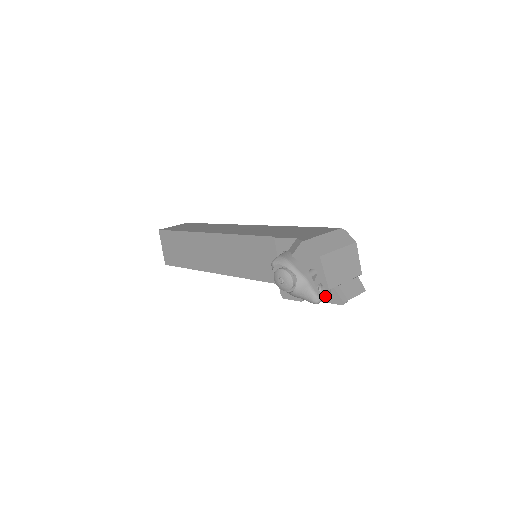
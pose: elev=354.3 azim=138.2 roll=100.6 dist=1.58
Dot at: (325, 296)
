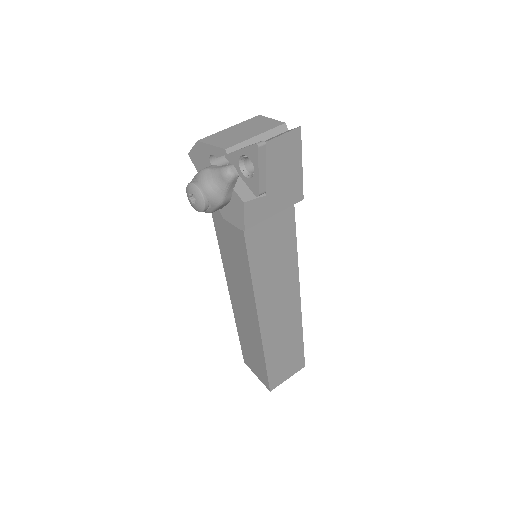
Dot at: (255, 171)
